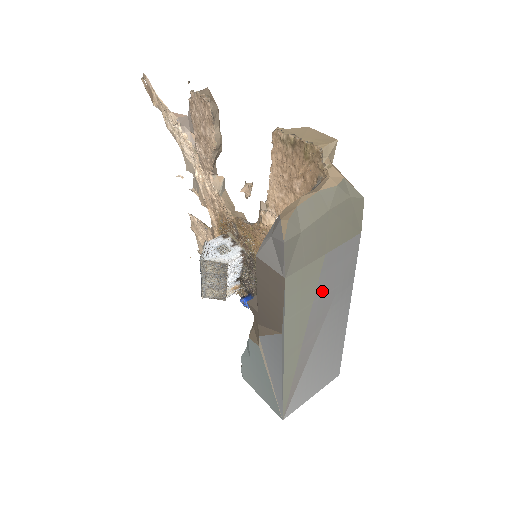
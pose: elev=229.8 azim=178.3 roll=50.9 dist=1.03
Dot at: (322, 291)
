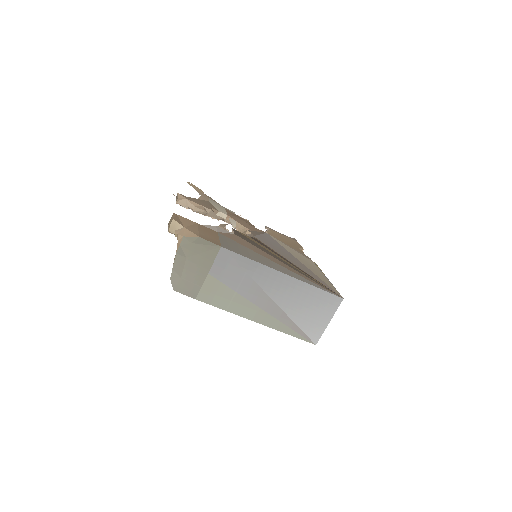
Dot at: (235, 284)
